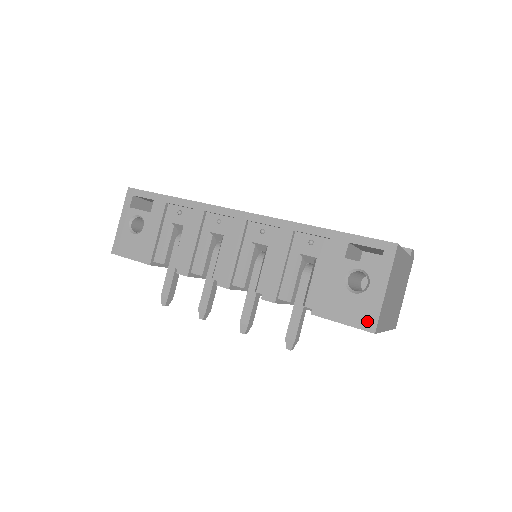
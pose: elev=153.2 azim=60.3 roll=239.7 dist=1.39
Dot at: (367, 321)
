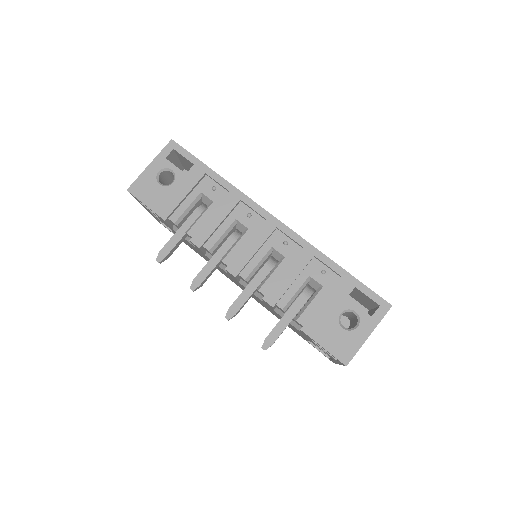
Dot at: (344, 354)
